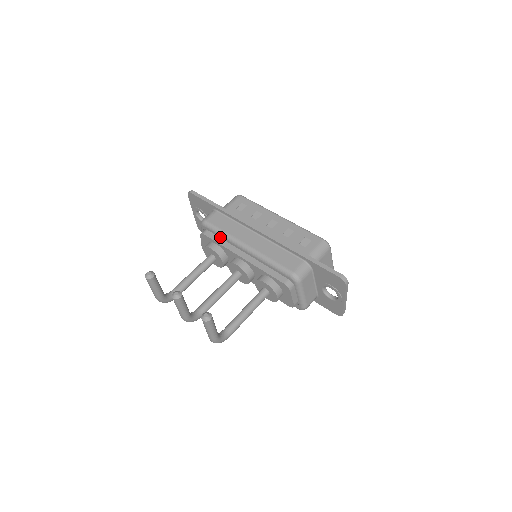
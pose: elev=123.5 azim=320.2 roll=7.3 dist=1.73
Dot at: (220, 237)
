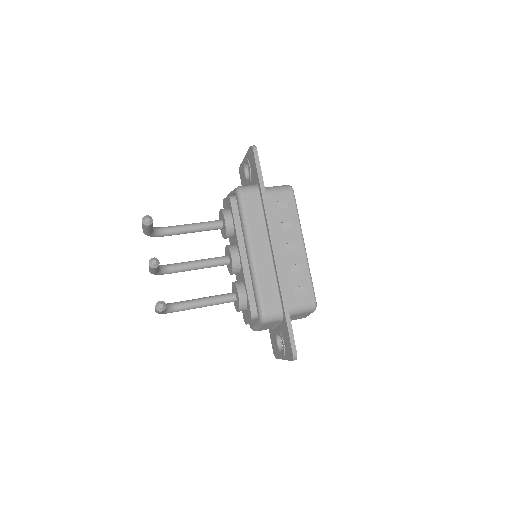
Dot at: (240, 219)
